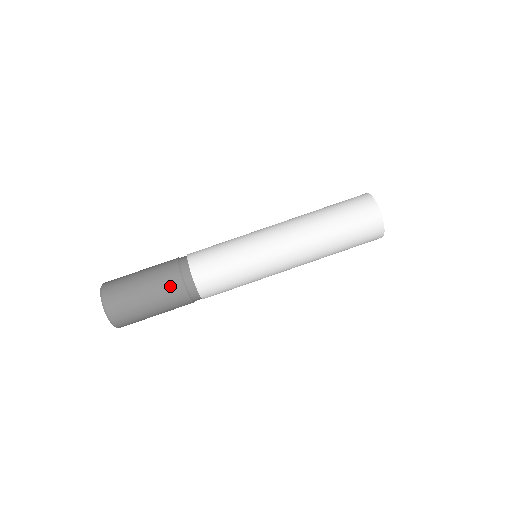
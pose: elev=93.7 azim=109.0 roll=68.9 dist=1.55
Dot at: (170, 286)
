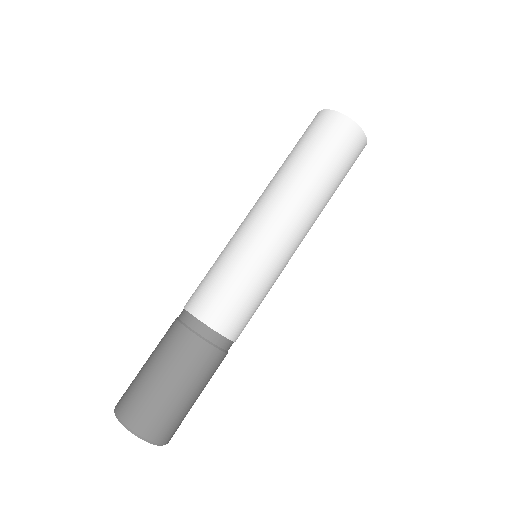
Dot at: (208, 364)
